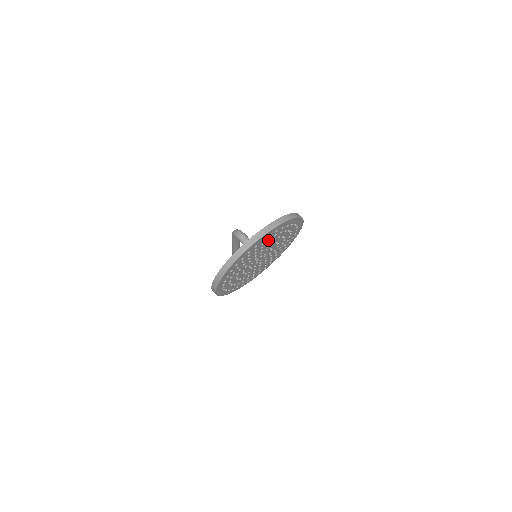
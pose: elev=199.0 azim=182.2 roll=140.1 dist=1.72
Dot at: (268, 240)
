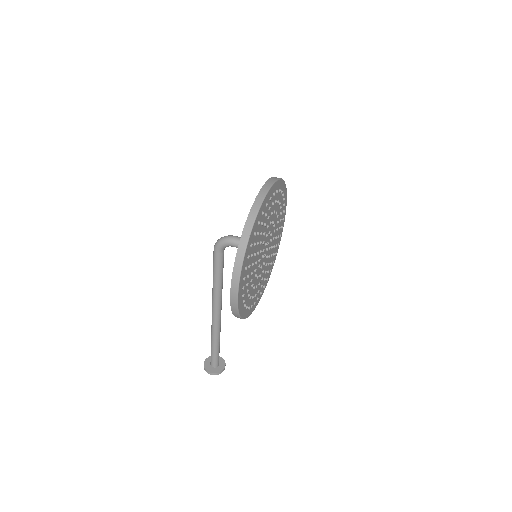
Dot at: (271, 208)
